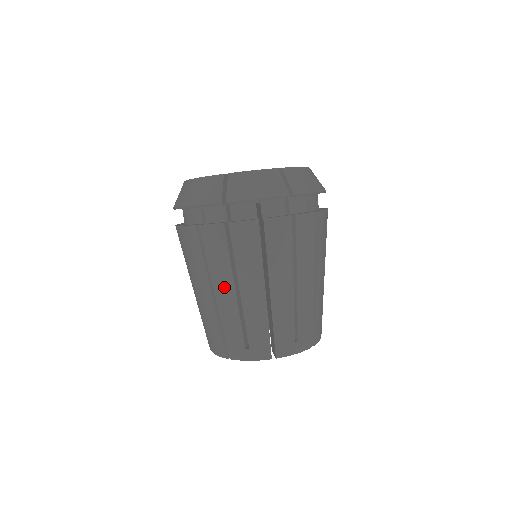
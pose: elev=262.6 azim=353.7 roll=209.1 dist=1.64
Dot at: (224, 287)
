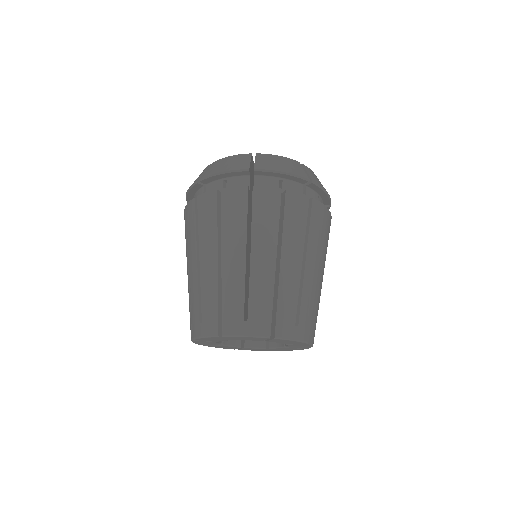
Dot at: (234, 251)
